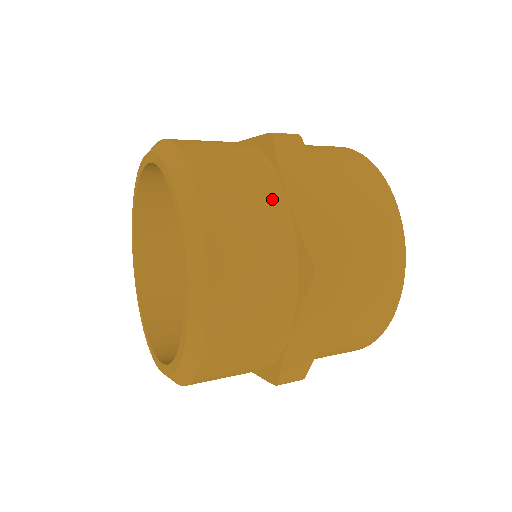
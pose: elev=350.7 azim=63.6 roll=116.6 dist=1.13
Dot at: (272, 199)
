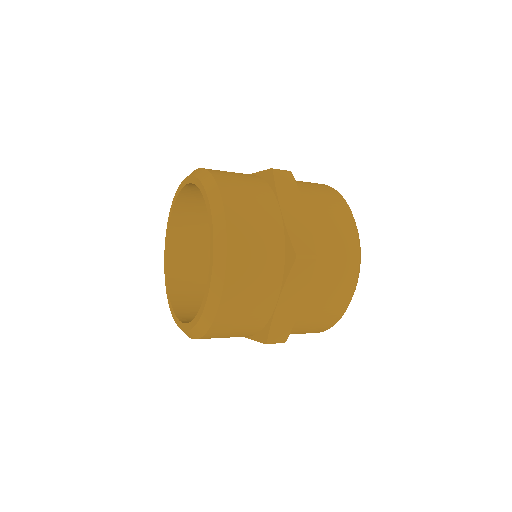
Dot at: (270, 209)
